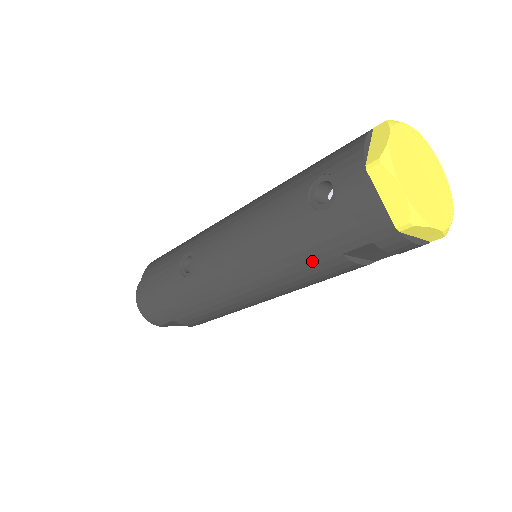
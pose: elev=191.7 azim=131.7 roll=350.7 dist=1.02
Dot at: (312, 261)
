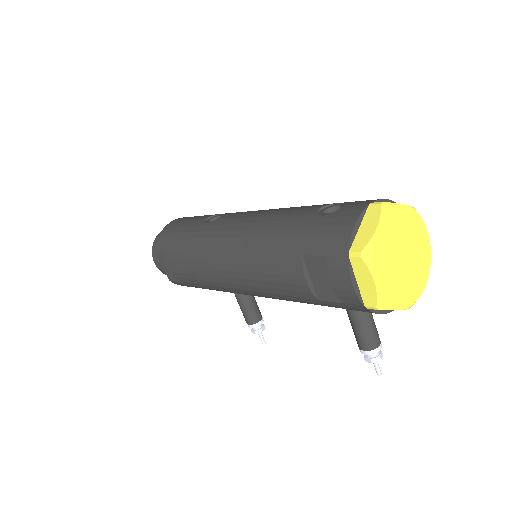
Dot at: (281, 250)
